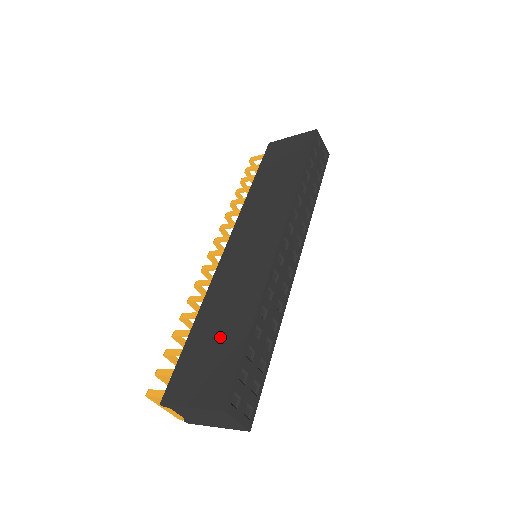
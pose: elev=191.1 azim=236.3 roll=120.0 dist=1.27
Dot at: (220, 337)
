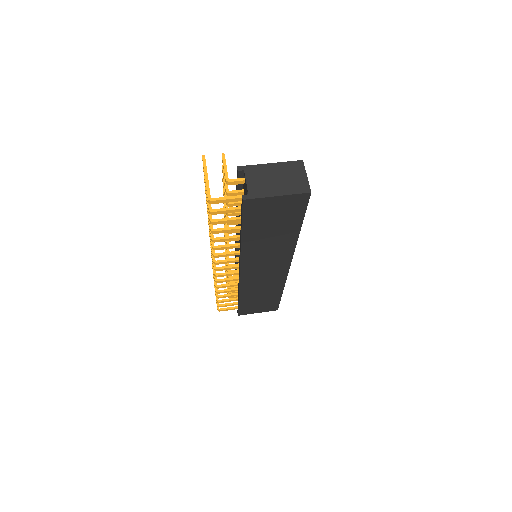
Dot at: (263, 300)
